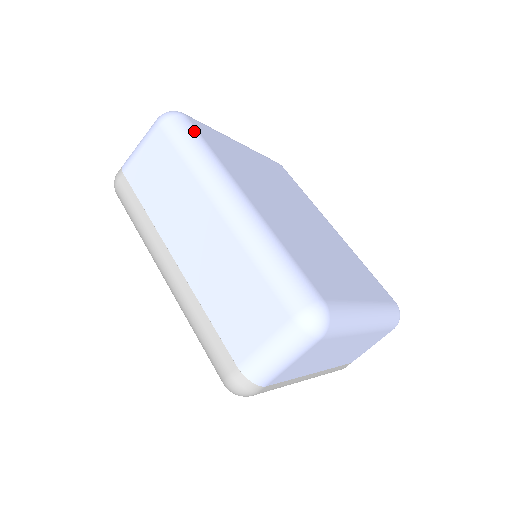
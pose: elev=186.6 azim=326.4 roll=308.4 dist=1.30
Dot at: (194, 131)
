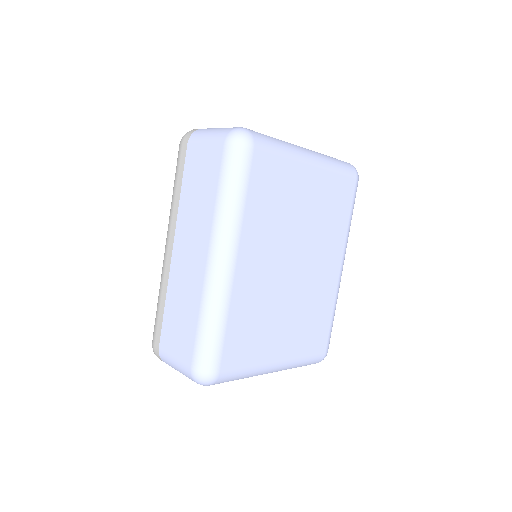
Dot at: (244, 174)
